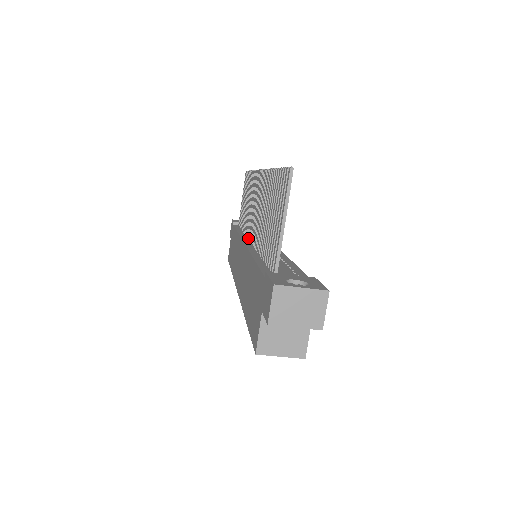
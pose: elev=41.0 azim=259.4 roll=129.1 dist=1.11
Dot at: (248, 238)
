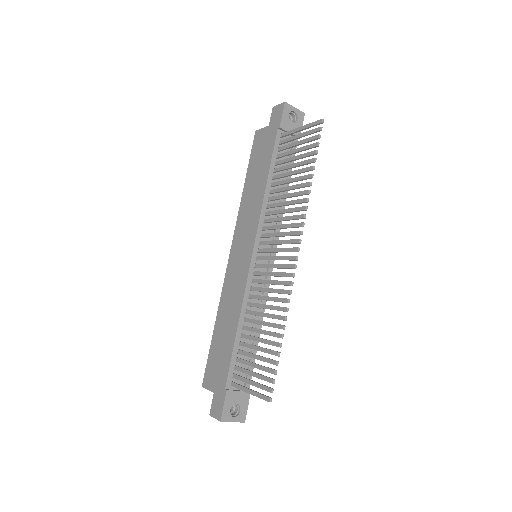
Dot at: (261, 237)
